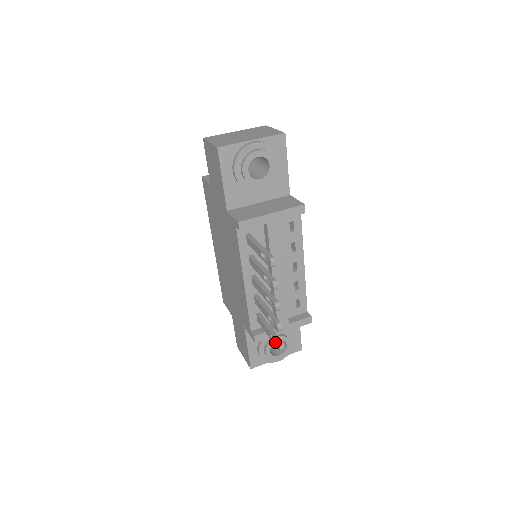
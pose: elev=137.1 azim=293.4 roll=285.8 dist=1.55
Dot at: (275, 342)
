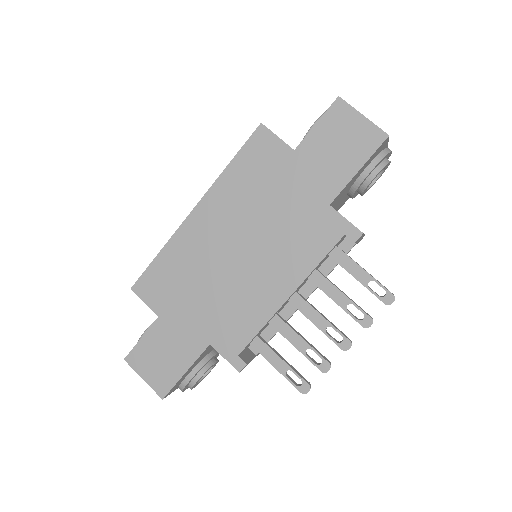
Dot at: (293, 381)
